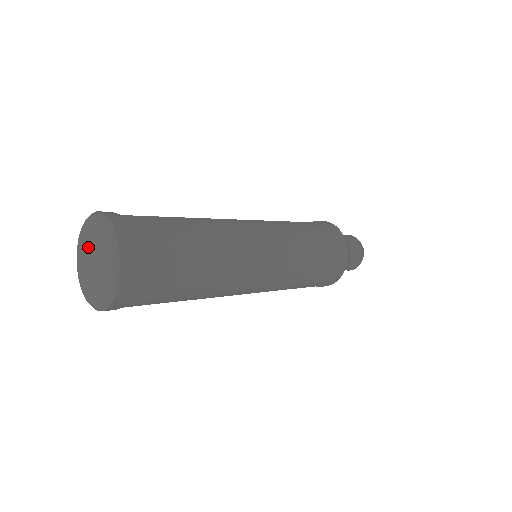
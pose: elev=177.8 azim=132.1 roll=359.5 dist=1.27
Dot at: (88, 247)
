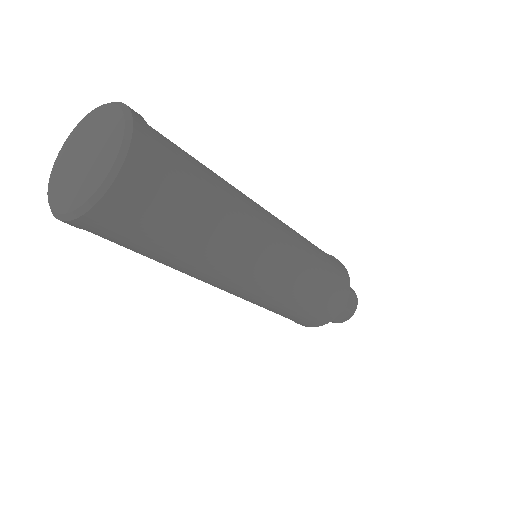
Dot at: (87, 136)
